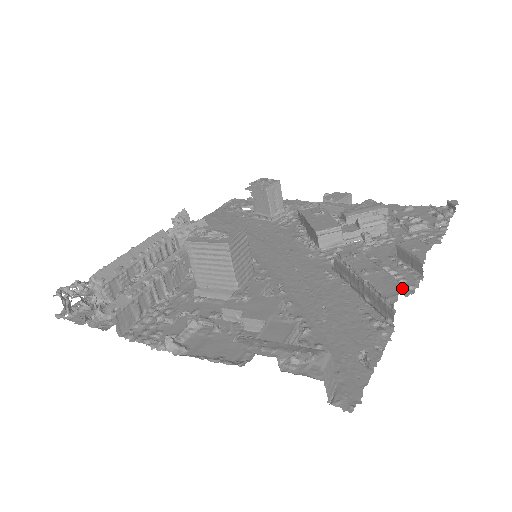
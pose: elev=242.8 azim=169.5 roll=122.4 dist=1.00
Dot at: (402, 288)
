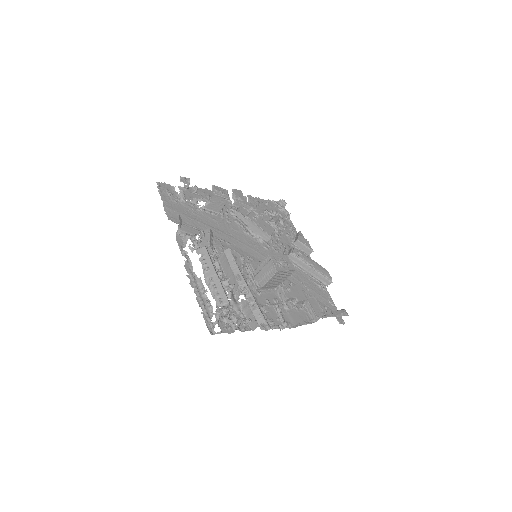
Dot at: occluded
